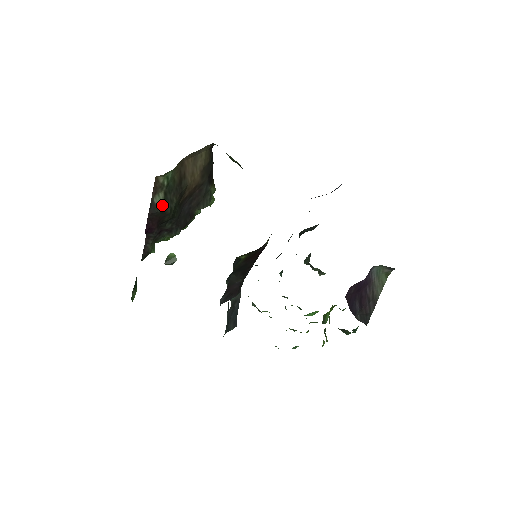
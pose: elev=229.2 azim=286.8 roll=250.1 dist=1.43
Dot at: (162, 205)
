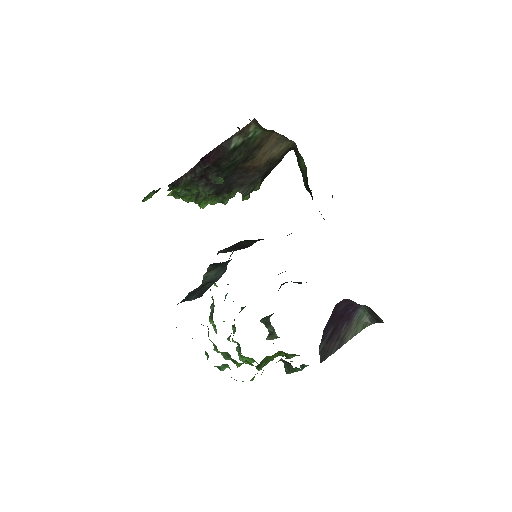
Dot at: (234, 148)
